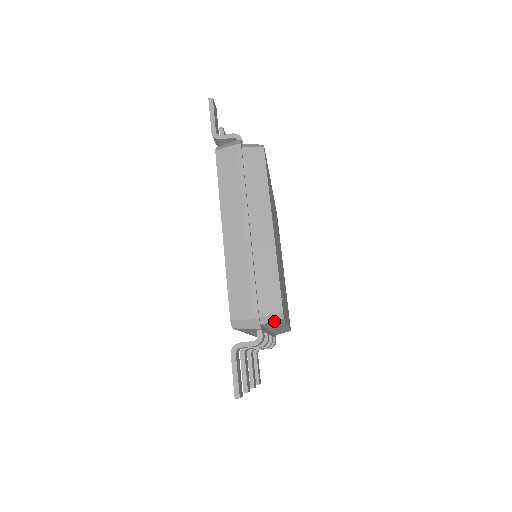
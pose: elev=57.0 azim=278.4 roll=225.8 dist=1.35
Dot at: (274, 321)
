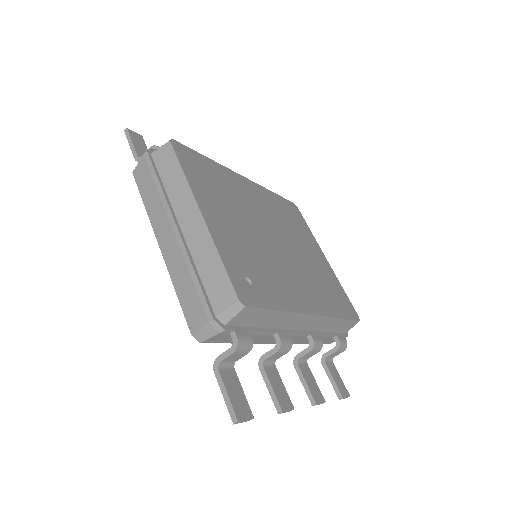
Dot at: (238, 315)
